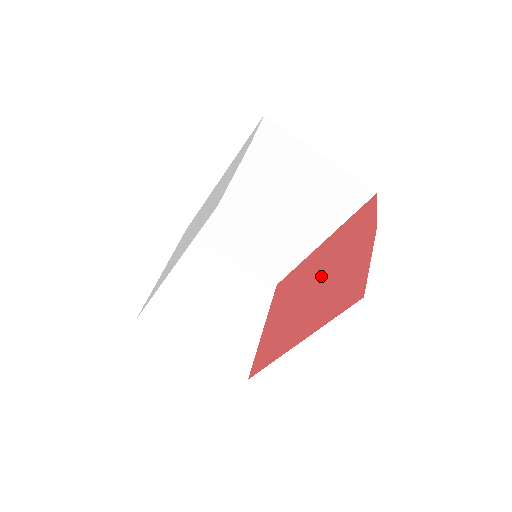
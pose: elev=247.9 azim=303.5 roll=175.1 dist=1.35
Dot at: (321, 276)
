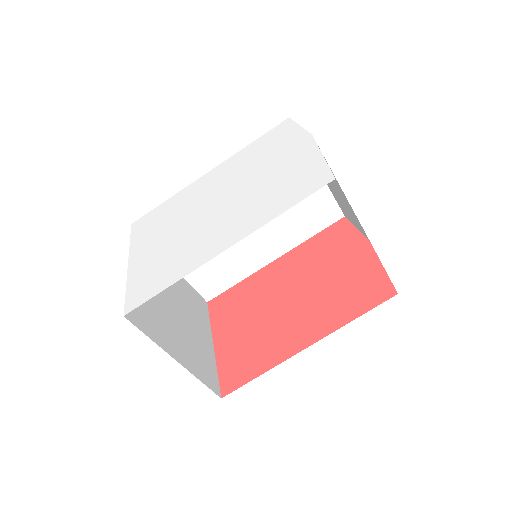
Dot at: (302, 285)
